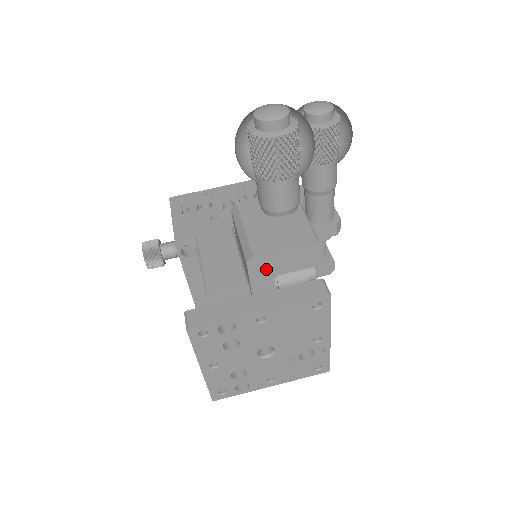
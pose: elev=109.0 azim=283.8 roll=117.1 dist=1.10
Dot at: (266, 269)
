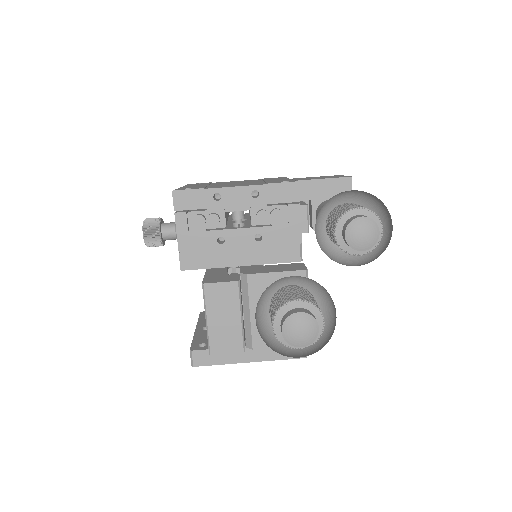
Dot at: occluded
